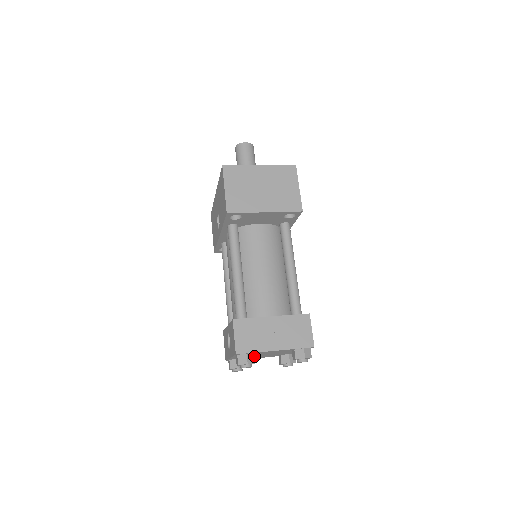
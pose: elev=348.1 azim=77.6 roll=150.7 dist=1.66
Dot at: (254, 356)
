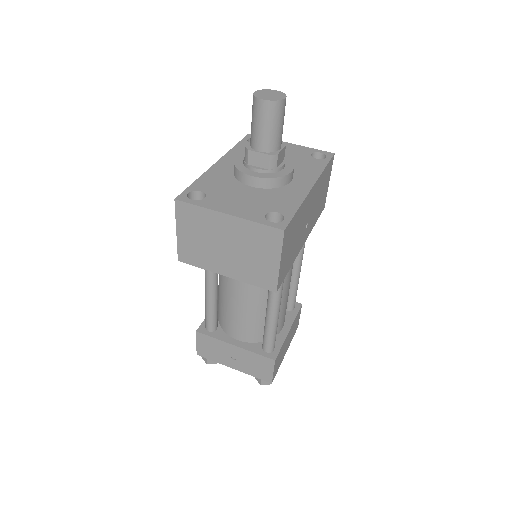
Dot at: occluded
